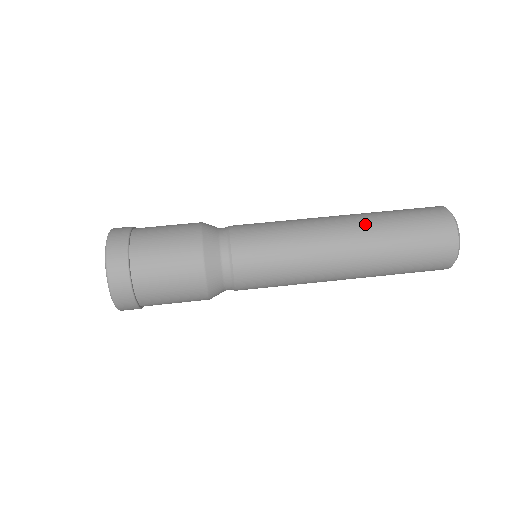
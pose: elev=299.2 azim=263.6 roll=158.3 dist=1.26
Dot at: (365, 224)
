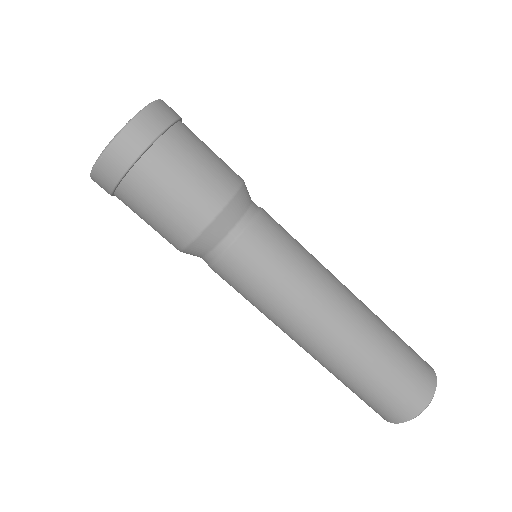
Dot at: (365, 335)
